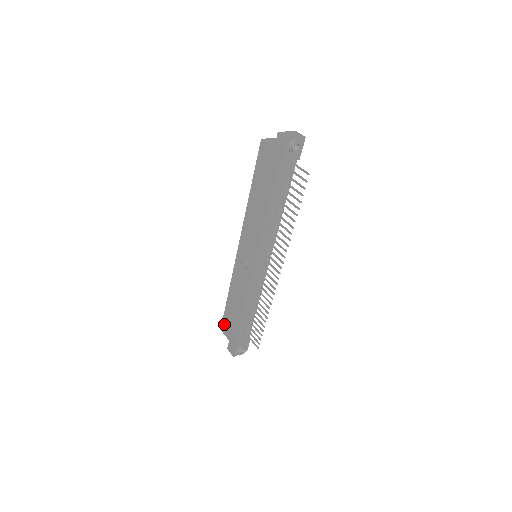
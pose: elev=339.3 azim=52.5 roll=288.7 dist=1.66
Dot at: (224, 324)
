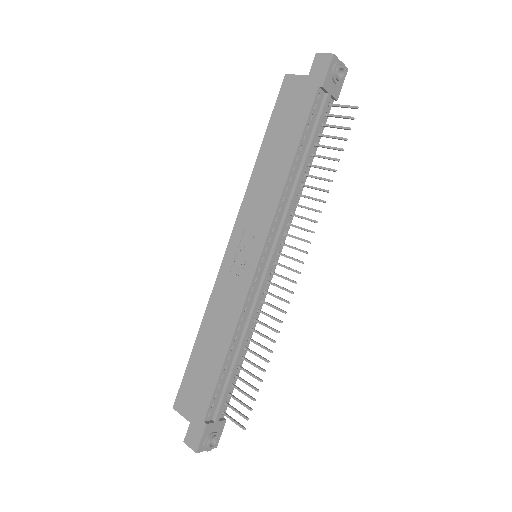
Dot at: (182, 393)
